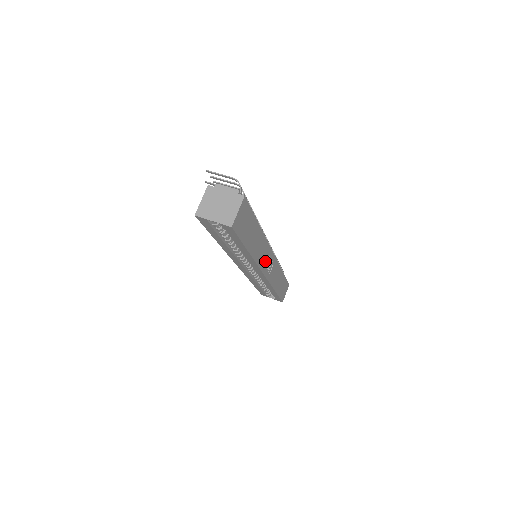
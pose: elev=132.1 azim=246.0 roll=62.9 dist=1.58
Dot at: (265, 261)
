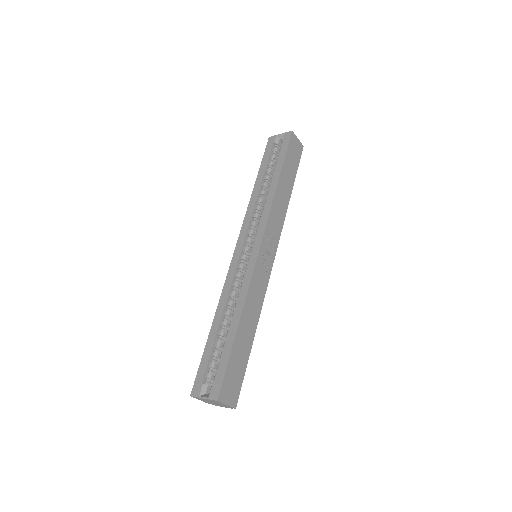
Dot at: (270, 235)
